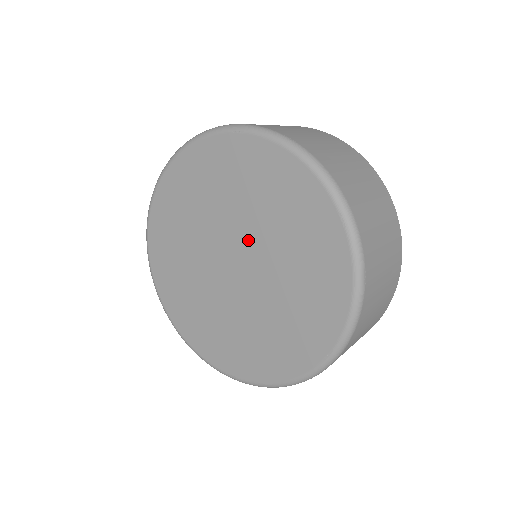
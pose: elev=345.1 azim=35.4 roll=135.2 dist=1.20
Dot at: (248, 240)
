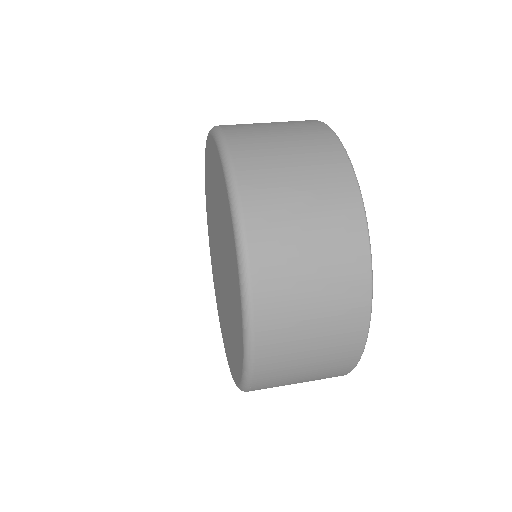
Dot at: (224, 264)
